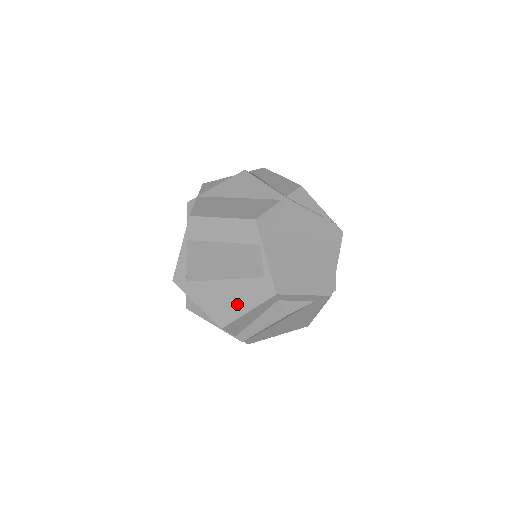
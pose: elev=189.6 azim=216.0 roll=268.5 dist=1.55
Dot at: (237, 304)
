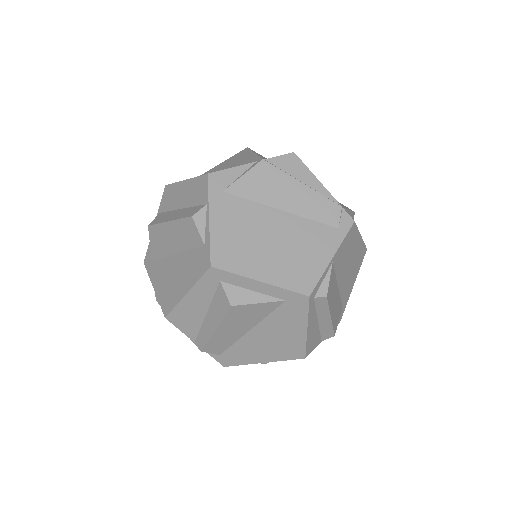
Dot at: (180, 284)
